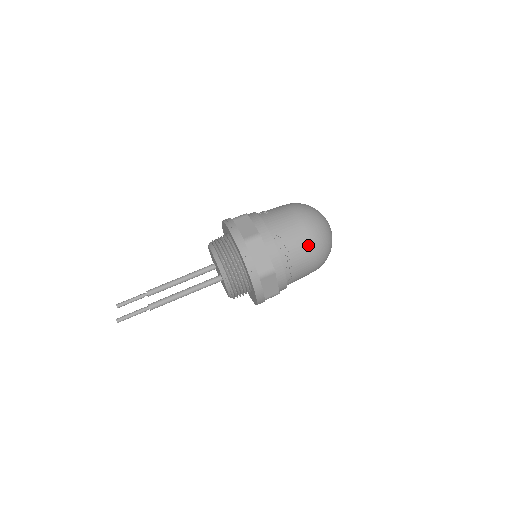
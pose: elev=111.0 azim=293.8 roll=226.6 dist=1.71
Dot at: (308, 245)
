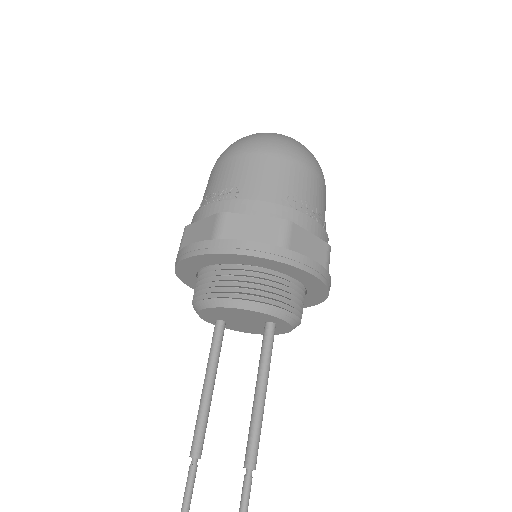
Dot at: (319, 181)
